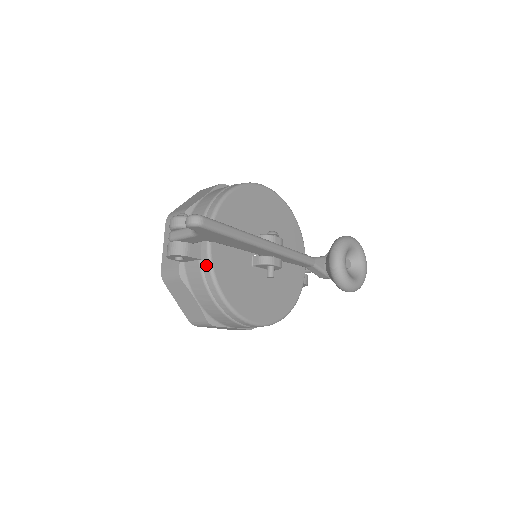
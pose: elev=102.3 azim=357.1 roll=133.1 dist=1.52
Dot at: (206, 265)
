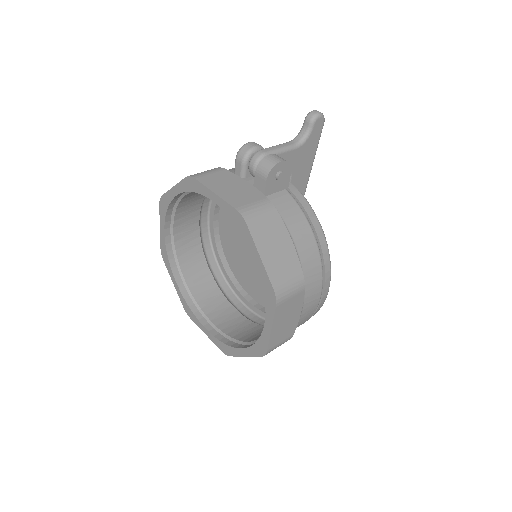
Dot at: (297, 192)
